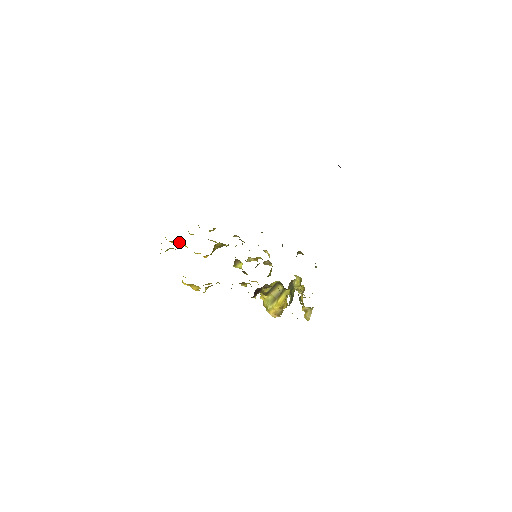
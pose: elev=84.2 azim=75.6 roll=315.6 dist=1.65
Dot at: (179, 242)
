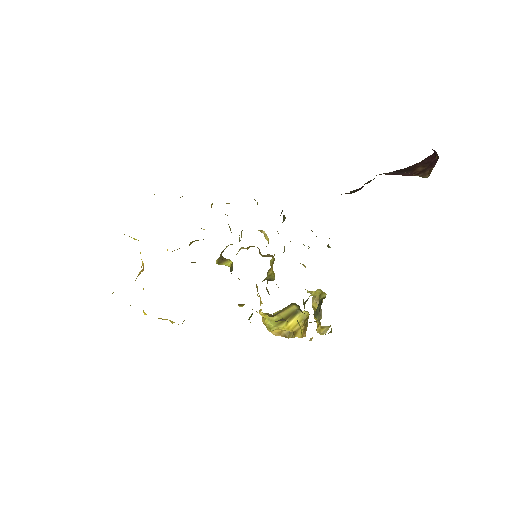
Dot at: occluded
